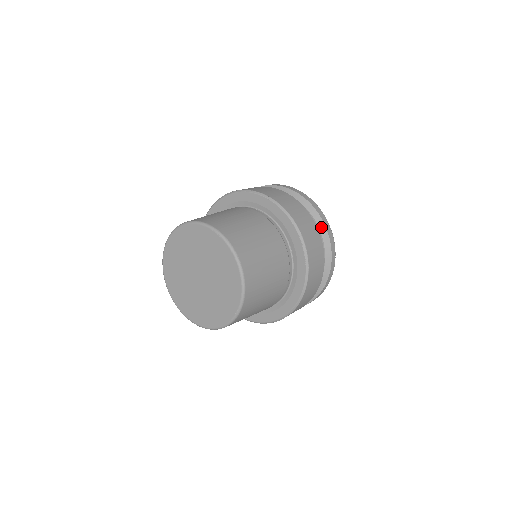
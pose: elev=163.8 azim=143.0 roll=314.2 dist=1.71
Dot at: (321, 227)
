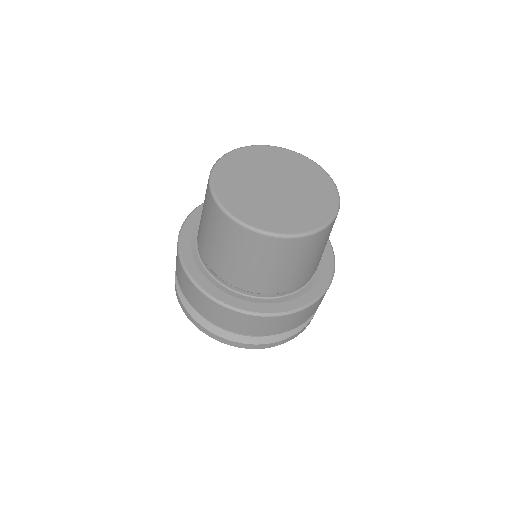
Dot at: occluded
